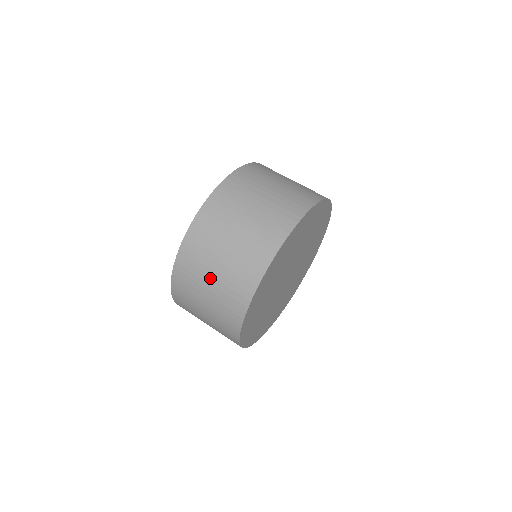
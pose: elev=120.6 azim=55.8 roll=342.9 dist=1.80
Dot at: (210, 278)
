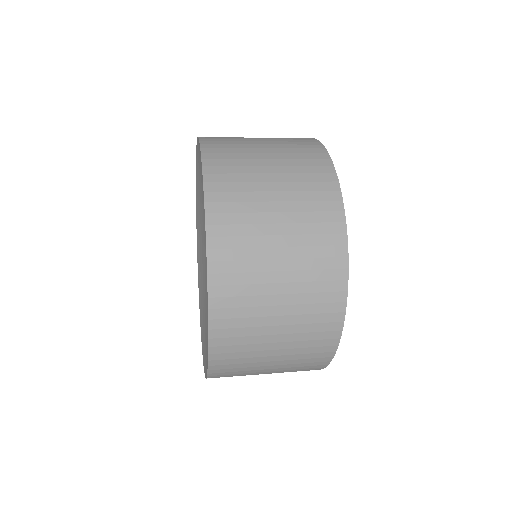
Dot at: (275, 238)
